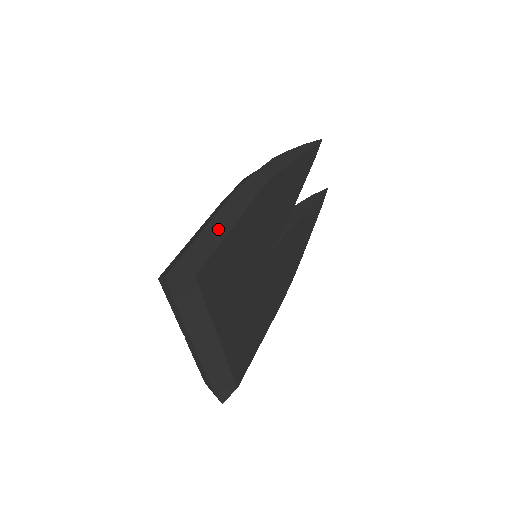
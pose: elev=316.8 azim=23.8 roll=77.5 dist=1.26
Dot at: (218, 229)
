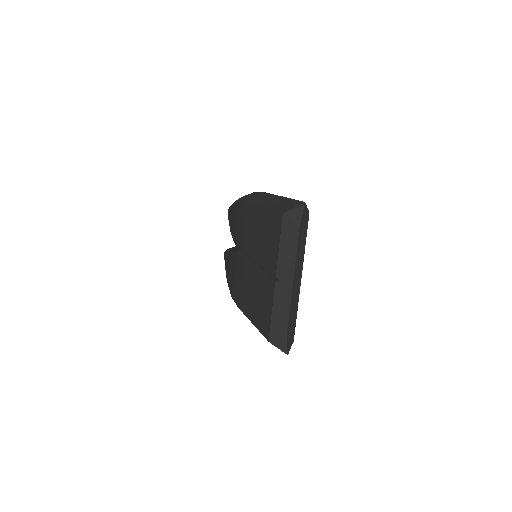
Dot at: occluded
